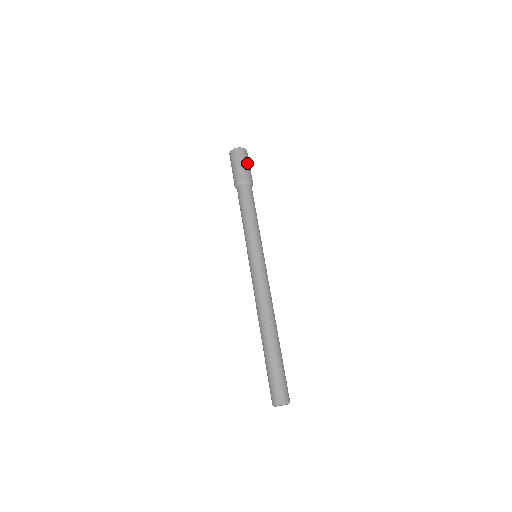
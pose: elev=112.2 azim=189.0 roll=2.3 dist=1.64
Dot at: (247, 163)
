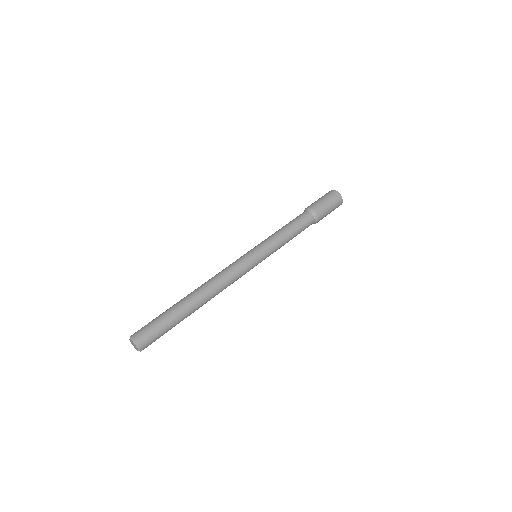
Dot at: (332, 209)
